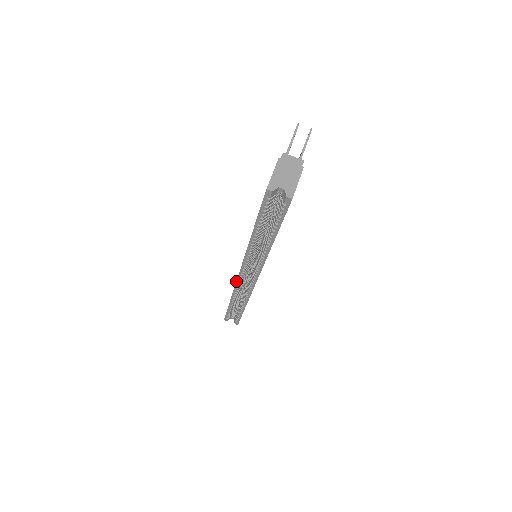
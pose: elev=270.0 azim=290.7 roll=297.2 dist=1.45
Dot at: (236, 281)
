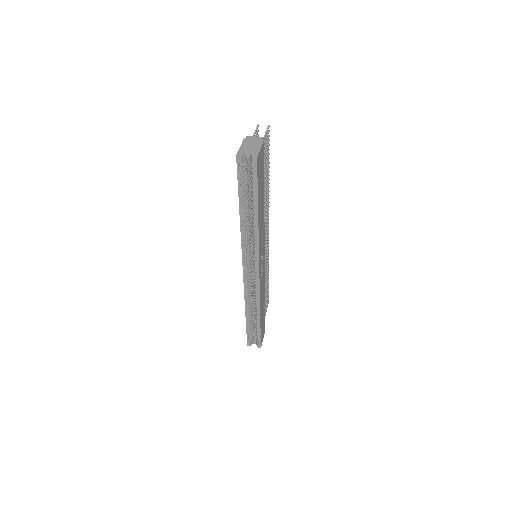
Dot at: (243, 281)
